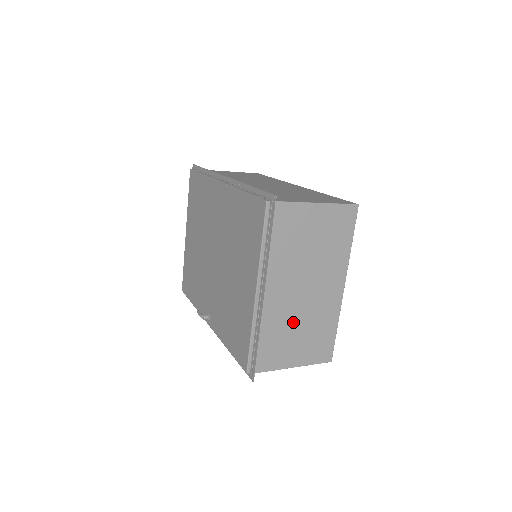
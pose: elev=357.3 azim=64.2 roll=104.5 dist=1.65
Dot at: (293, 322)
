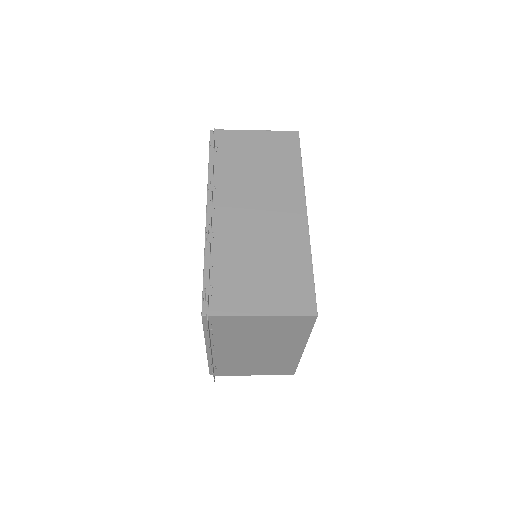
Dot at: (249, 361)
